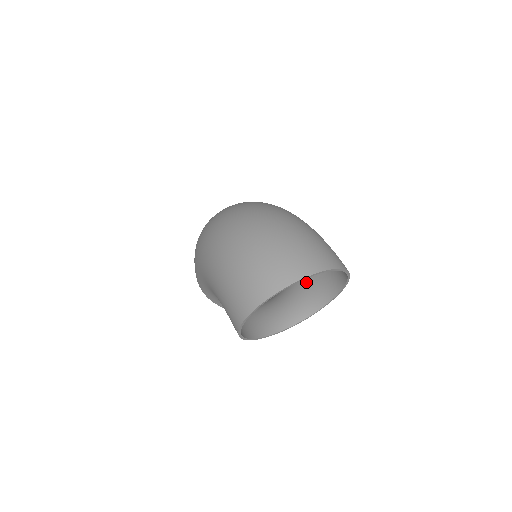
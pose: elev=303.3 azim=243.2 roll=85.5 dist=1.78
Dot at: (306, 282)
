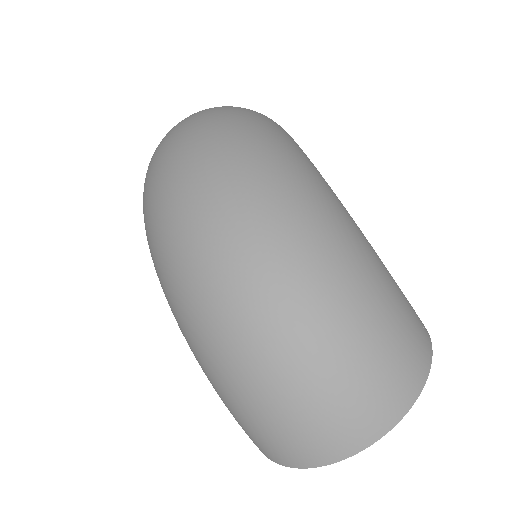
Dot at: occluded
